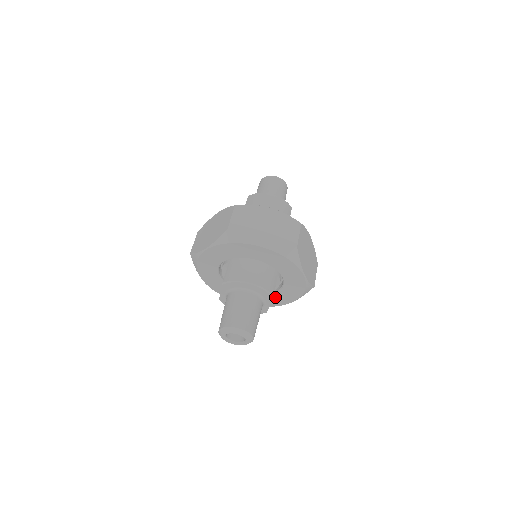
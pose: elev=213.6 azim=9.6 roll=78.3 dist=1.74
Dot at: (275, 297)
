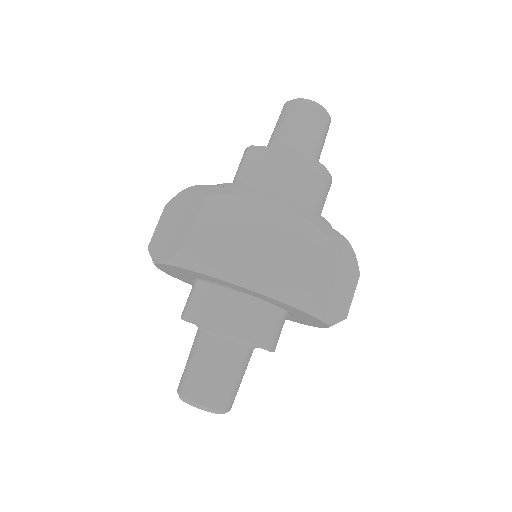
Dot at: occluded
